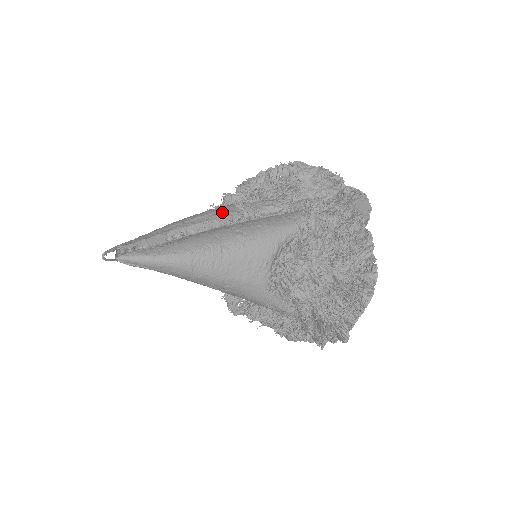
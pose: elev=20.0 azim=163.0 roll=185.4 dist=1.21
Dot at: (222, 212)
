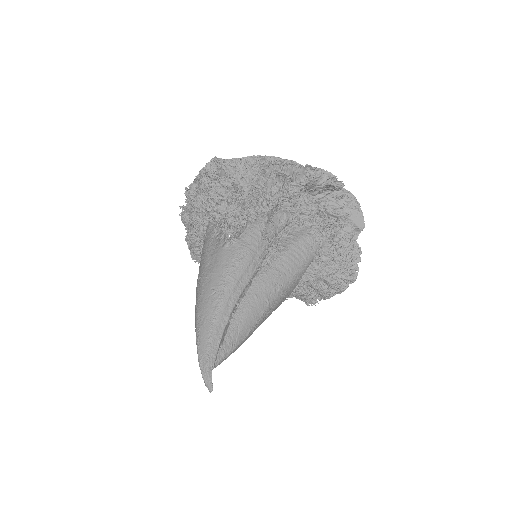
Dot at: (256, 257)
